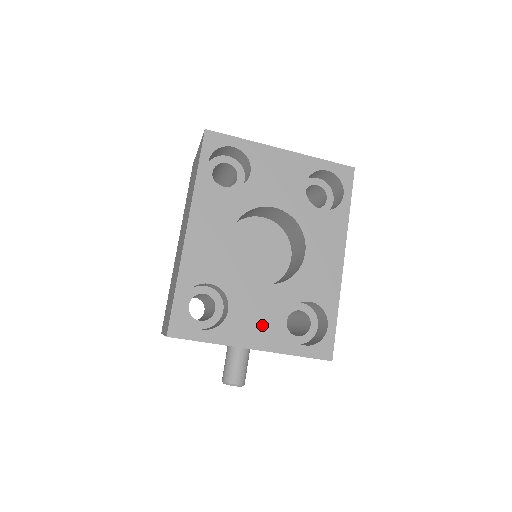
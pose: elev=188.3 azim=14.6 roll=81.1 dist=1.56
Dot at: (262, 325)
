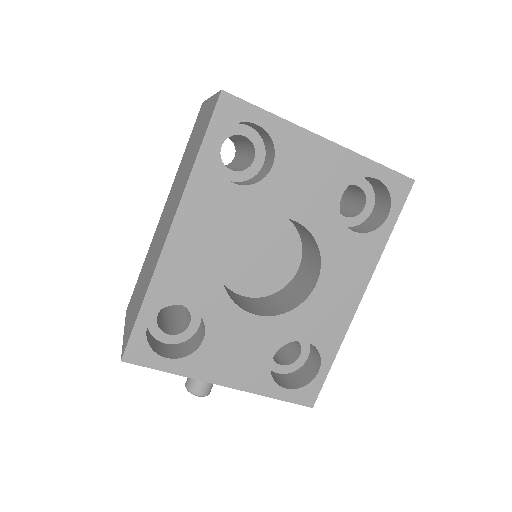
Dot at: (241, 361)
